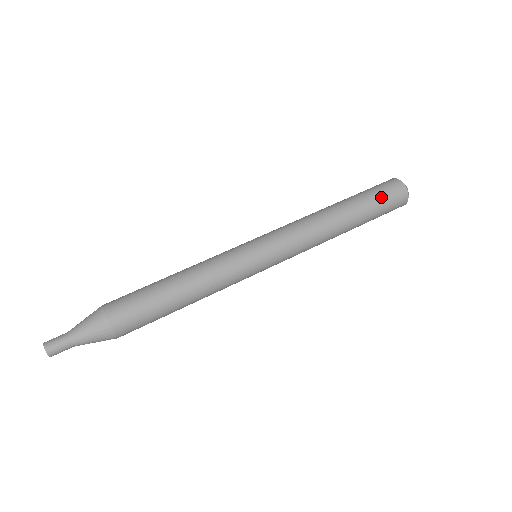
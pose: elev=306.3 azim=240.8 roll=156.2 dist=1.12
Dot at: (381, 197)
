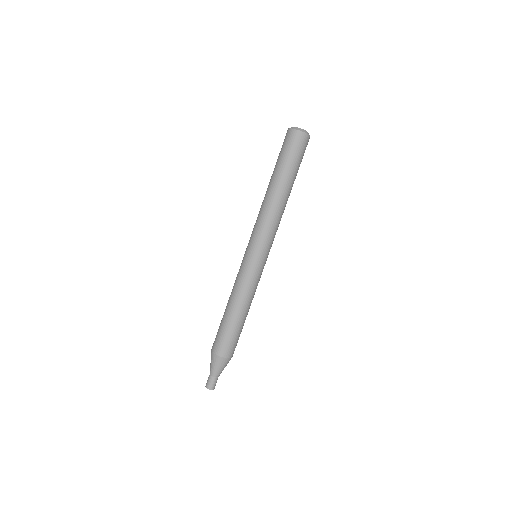
Dot at: (288, 153)
